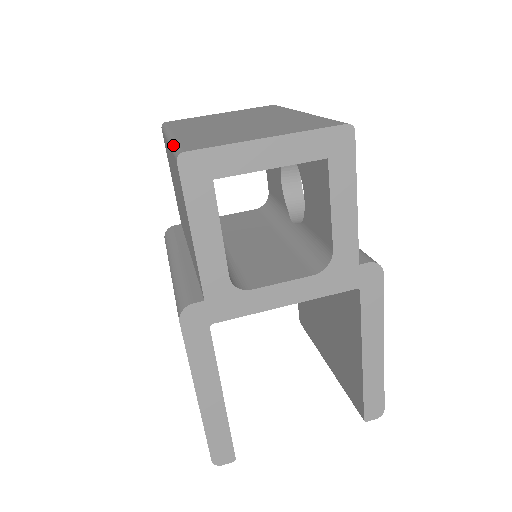
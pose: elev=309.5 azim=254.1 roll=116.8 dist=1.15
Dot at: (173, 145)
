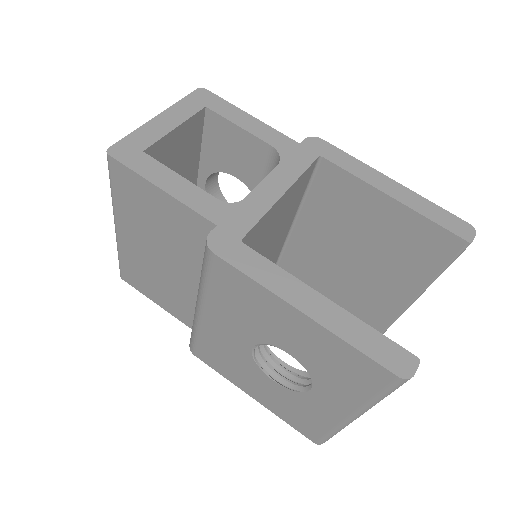
Dot at: occluded
